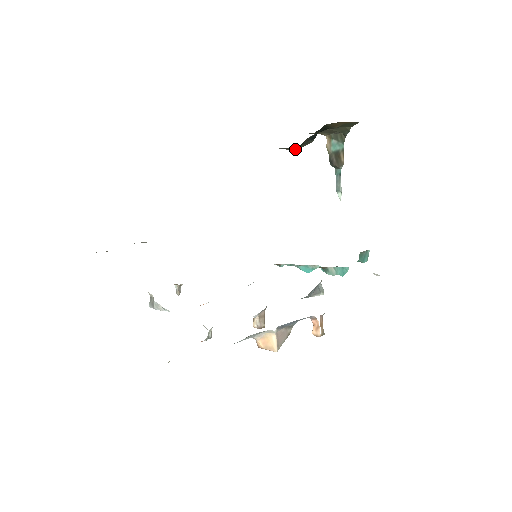
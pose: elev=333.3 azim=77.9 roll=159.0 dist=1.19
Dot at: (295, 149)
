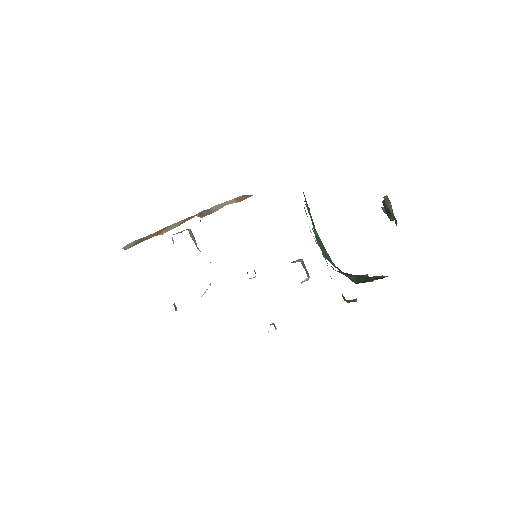
Dot at: occluded
